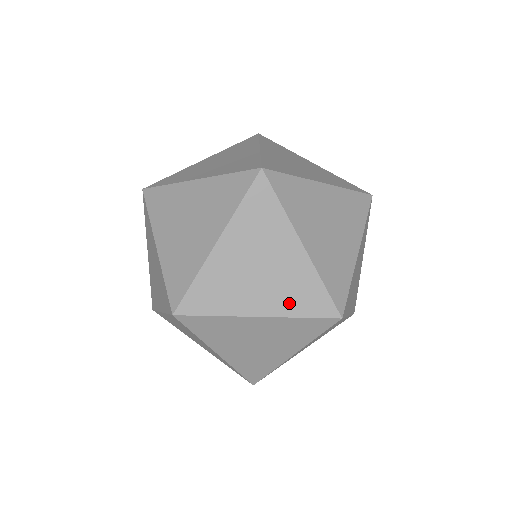
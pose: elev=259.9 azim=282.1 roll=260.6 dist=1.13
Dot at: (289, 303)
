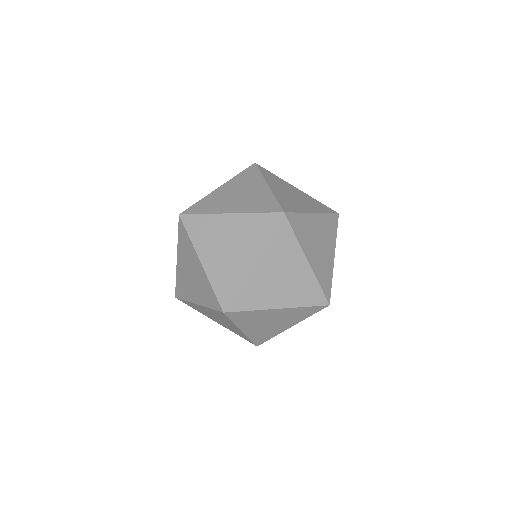
Dot at: (298, 298)
